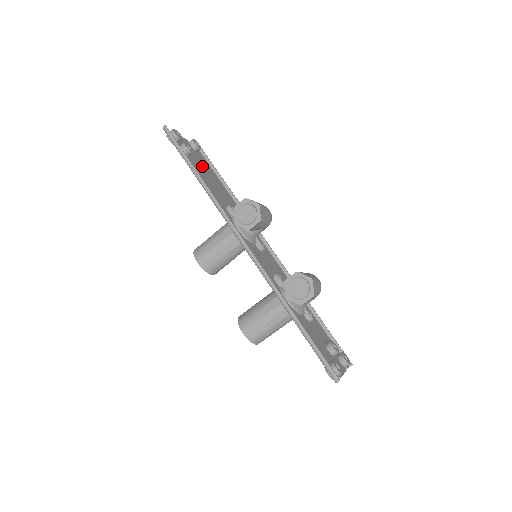
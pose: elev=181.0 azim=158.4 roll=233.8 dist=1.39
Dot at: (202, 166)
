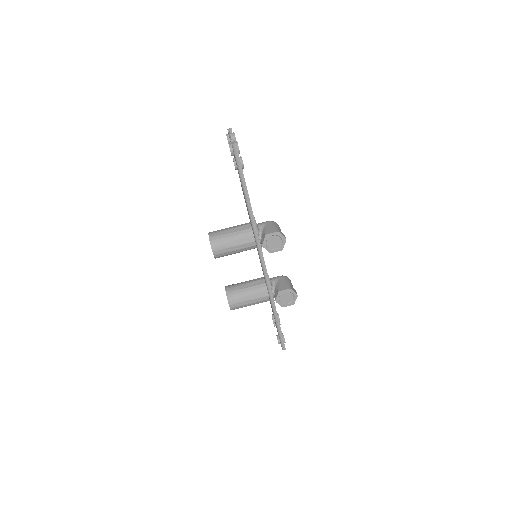
Dot at: occluded
